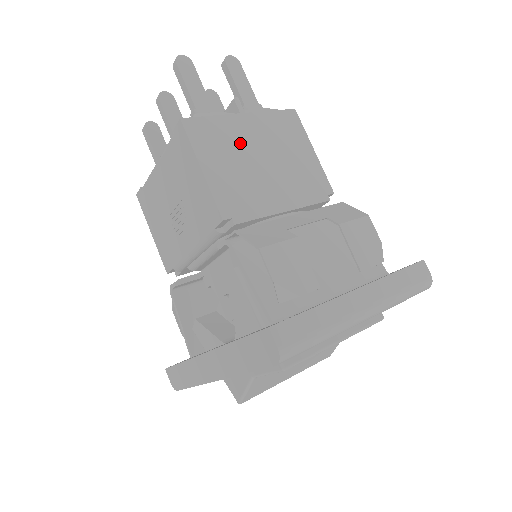
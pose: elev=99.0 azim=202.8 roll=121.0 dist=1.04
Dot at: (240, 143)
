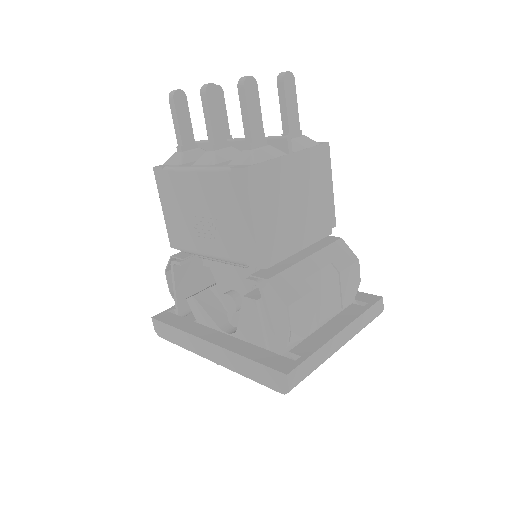
Dot at: (283, 187)
